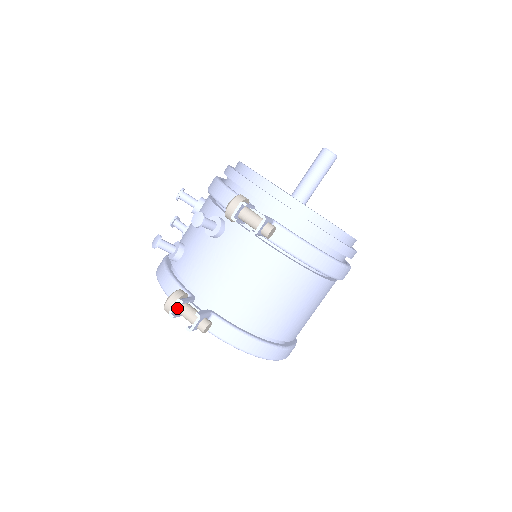
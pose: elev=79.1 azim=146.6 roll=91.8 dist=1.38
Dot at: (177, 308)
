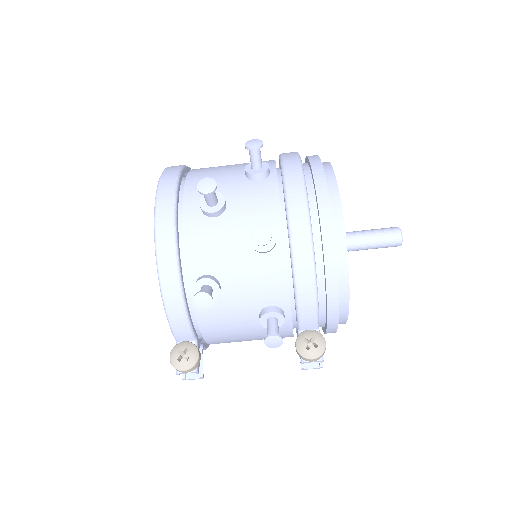
Dot at: occluded
